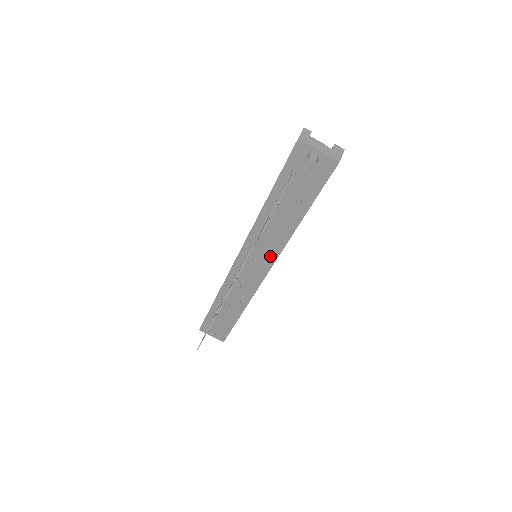
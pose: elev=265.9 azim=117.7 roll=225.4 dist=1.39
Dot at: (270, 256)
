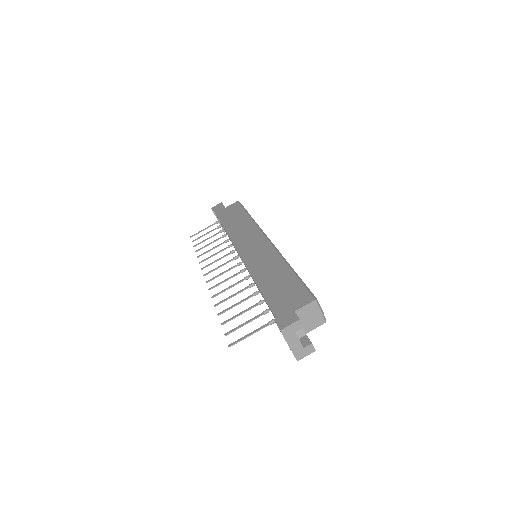
Dot at: occluded
